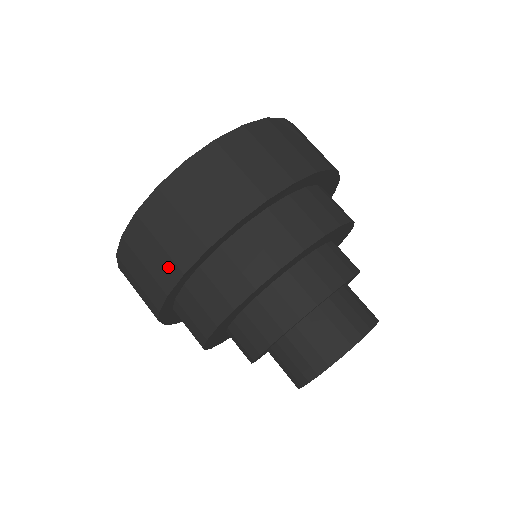
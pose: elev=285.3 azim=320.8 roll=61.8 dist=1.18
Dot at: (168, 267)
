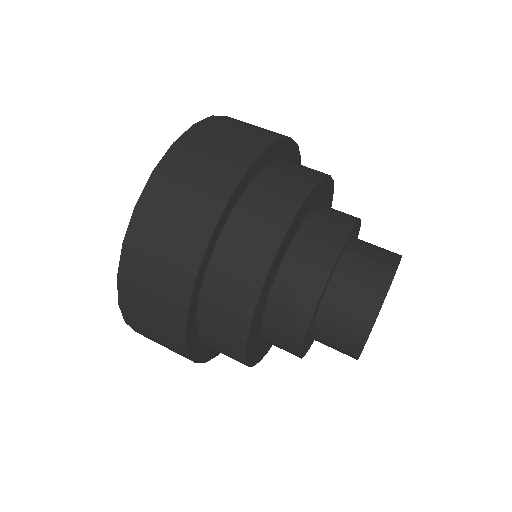
Dot at: (177, 278)
